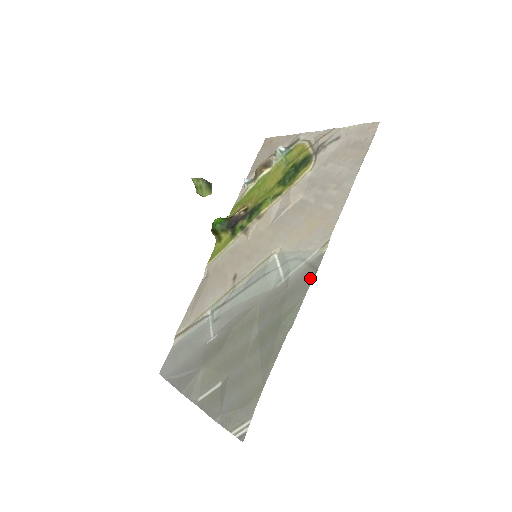
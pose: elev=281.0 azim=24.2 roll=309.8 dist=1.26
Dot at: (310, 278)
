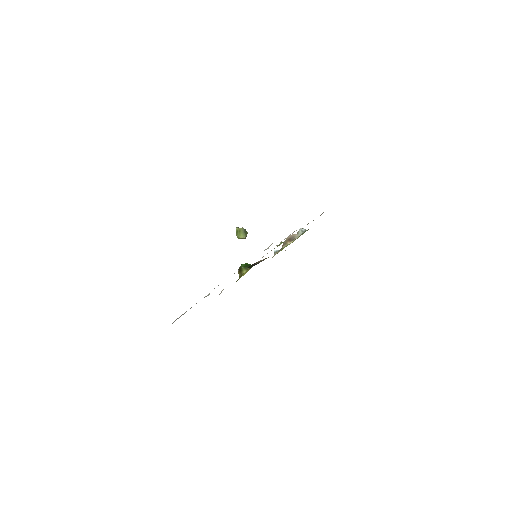
Dot at: occluded
